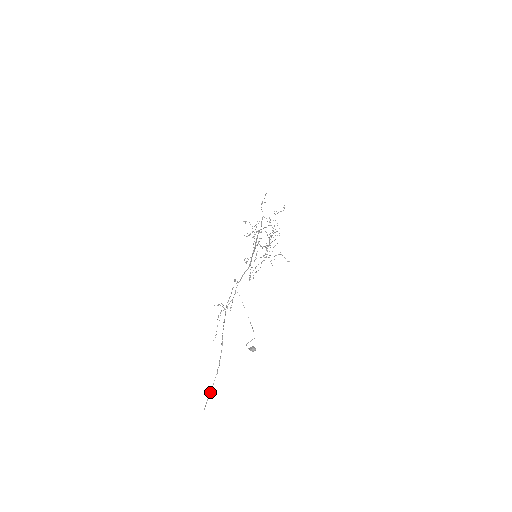
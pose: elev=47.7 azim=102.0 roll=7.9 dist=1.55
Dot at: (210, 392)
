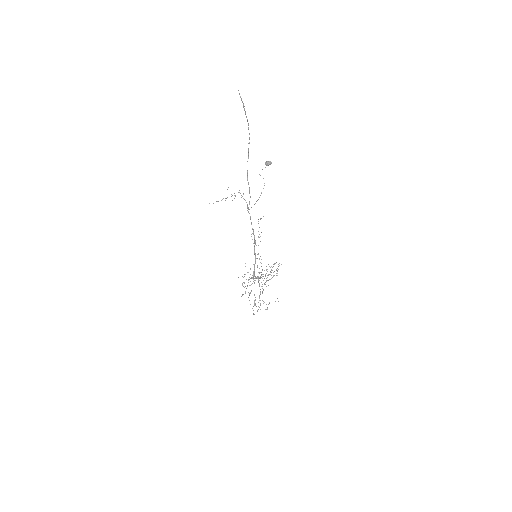
Dot at: (243, 104)
